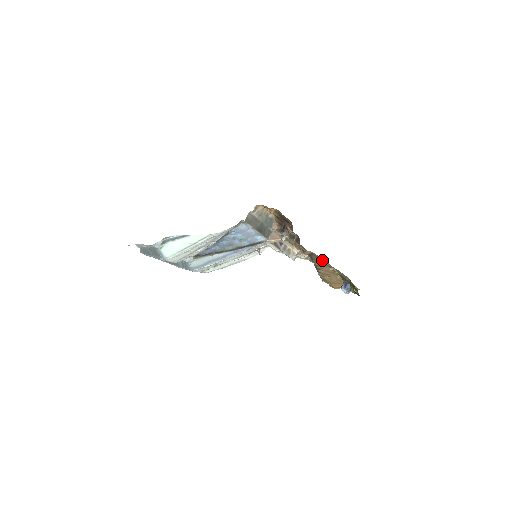
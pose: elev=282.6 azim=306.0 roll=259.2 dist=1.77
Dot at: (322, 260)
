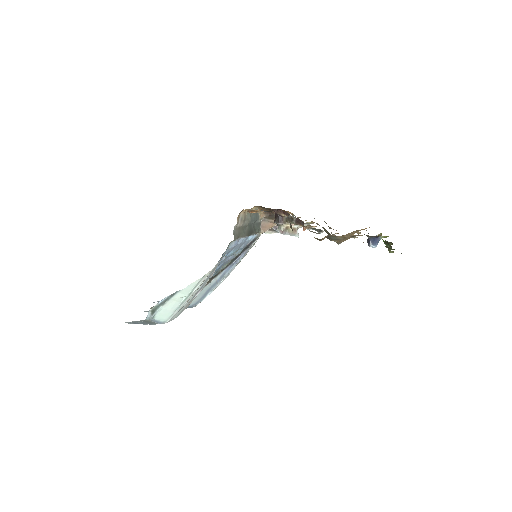
Dot at: (343, 237)
